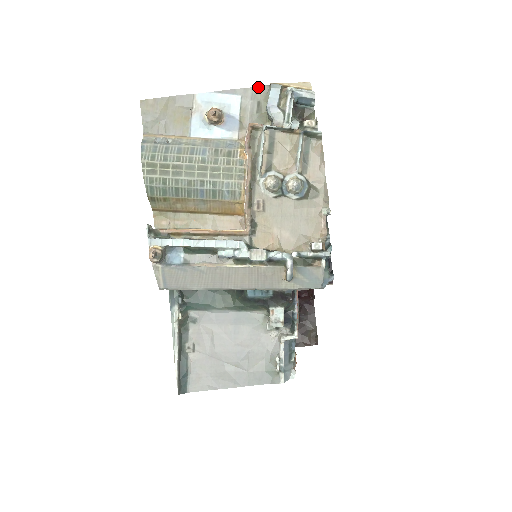
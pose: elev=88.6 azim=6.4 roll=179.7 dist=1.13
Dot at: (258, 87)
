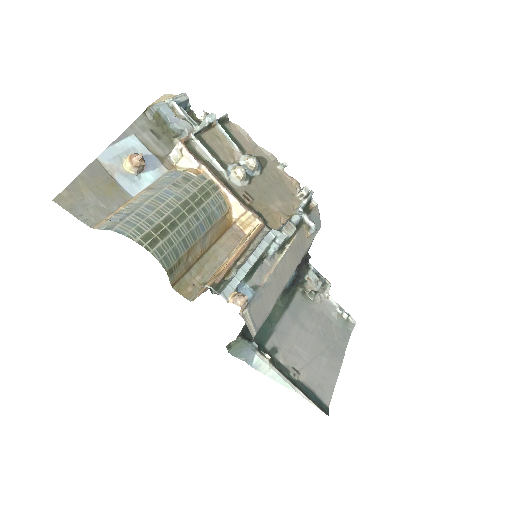
Dot at: (138, 119)
